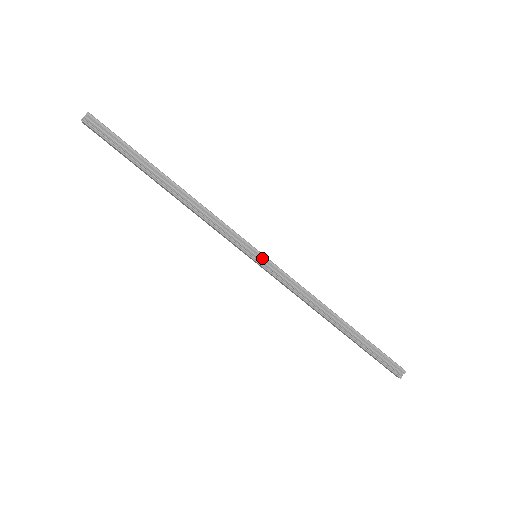
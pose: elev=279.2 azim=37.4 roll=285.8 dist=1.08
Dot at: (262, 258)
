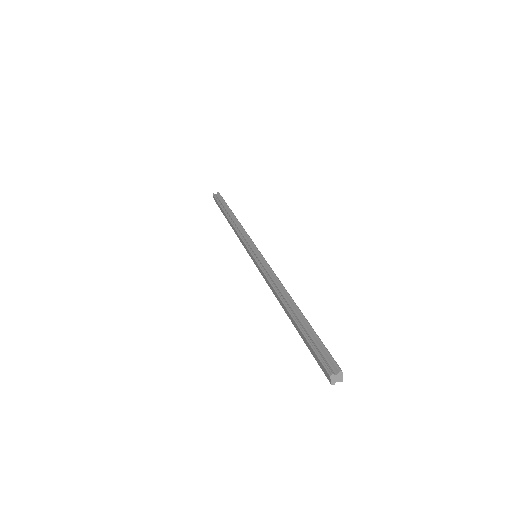
Dot at: (258, 254)
